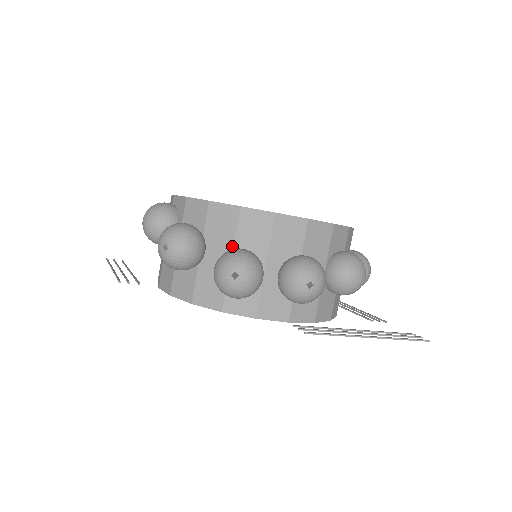
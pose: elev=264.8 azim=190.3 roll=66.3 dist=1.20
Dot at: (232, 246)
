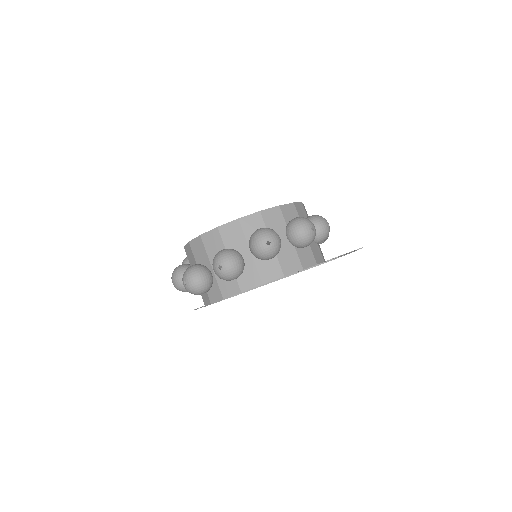
Dot at: occluded
